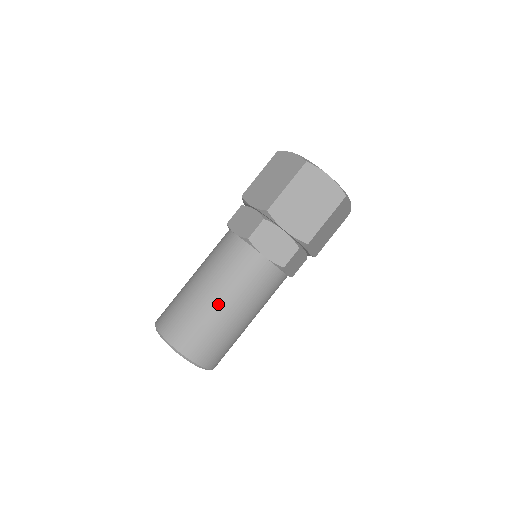
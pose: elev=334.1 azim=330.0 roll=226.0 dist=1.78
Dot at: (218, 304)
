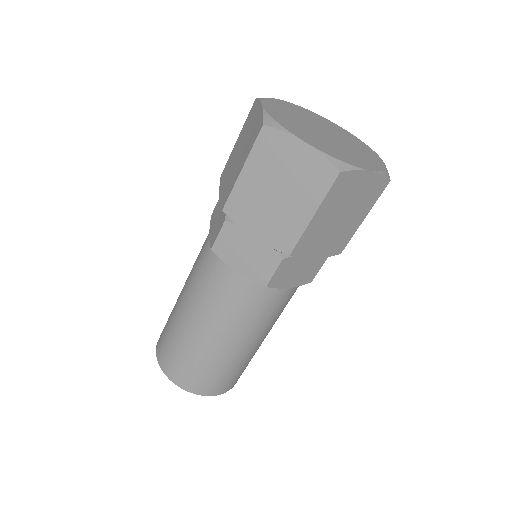
Dot at: (244, 349)
